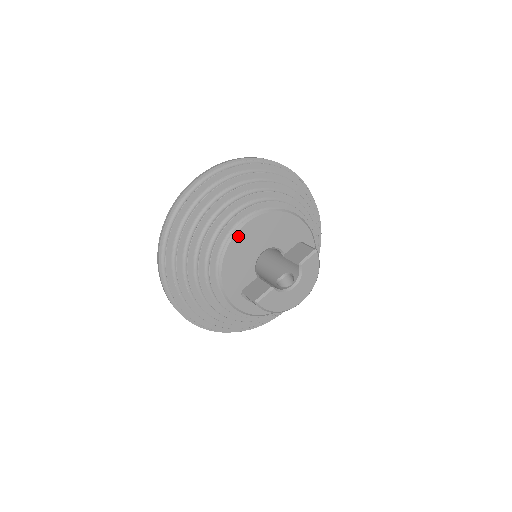
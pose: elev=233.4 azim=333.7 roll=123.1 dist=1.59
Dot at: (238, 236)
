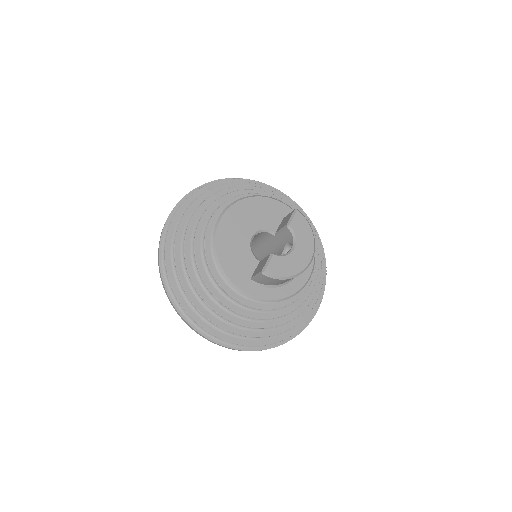
Dot at: (220, 229)
